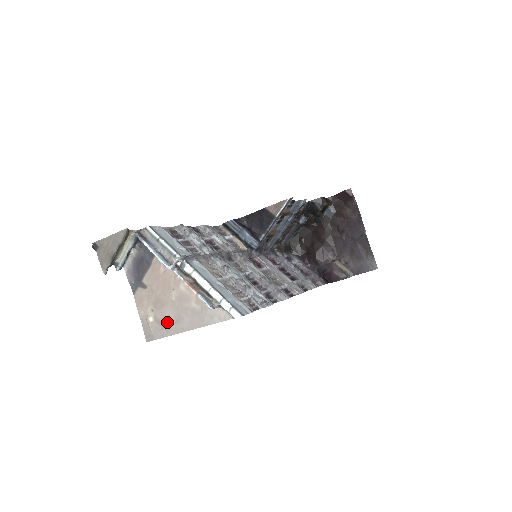
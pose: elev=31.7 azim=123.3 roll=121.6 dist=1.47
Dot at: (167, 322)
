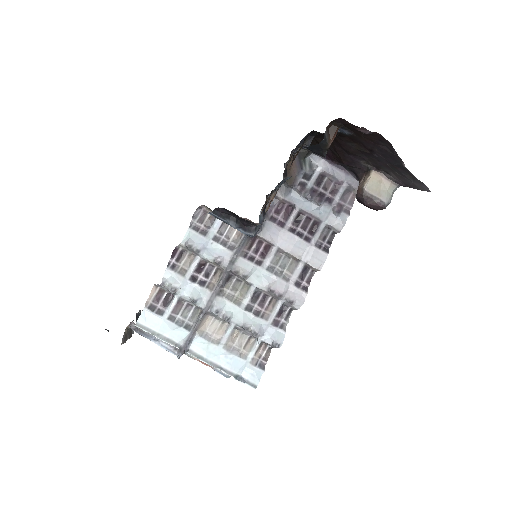
Dot at: occluded
